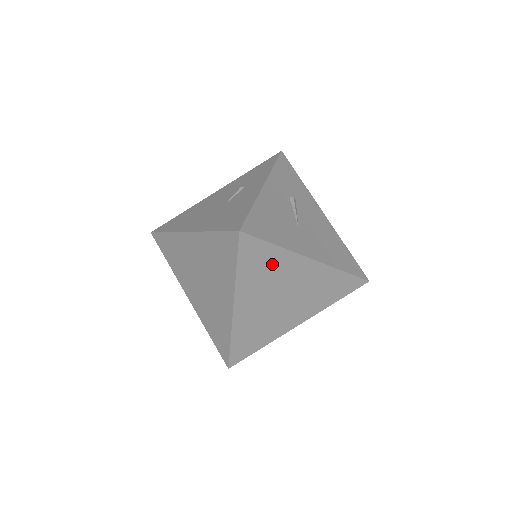
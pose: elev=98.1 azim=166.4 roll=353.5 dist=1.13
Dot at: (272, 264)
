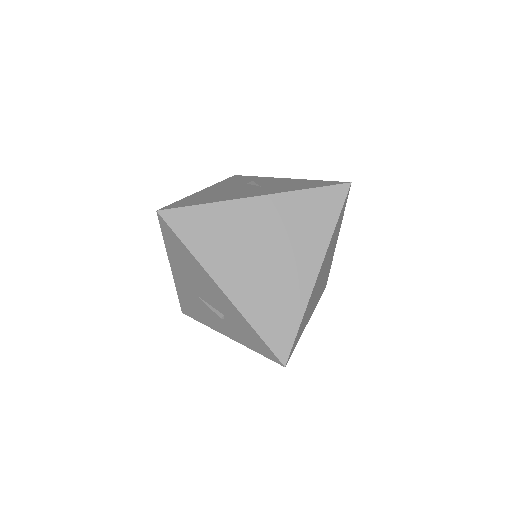
Dot at: (336, 233)
